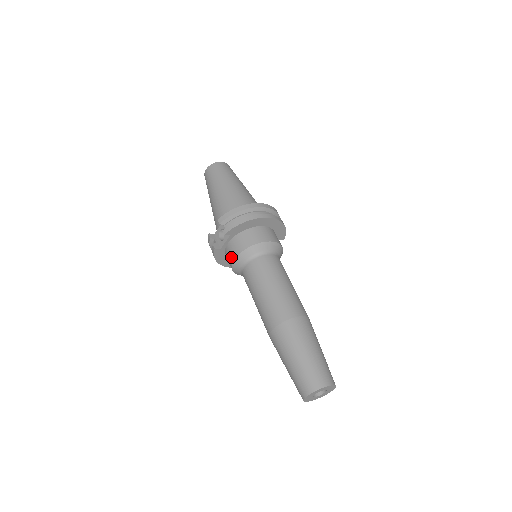
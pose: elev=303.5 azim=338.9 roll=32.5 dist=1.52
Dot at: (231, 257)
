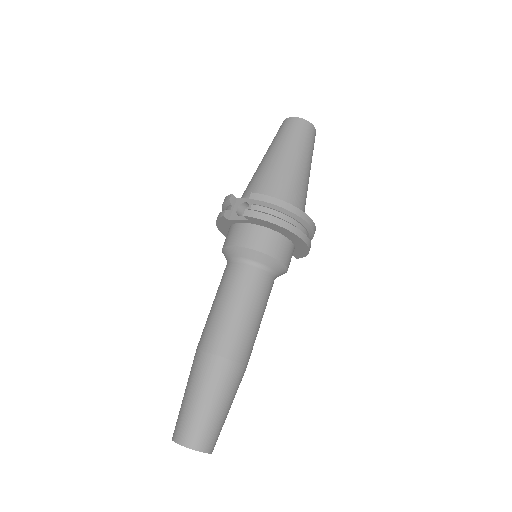
Dot at: (231, 239)
